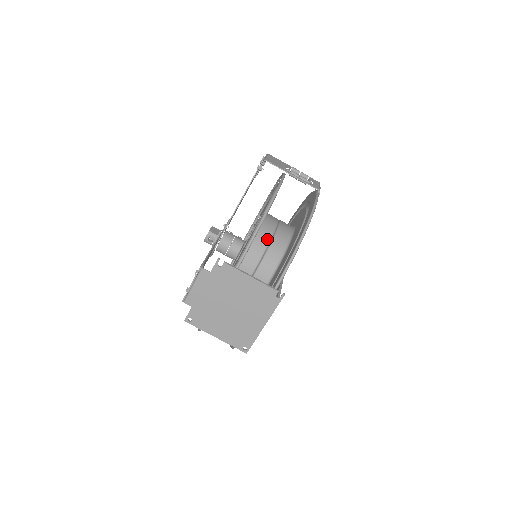
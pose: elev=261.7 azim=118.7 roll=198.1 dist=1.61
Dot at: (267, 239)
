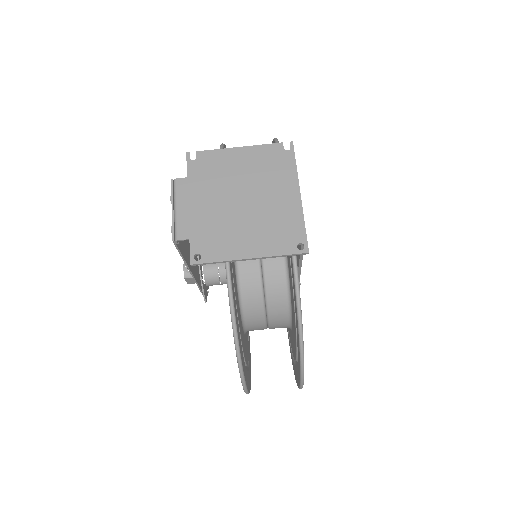
Dot at: occluded
